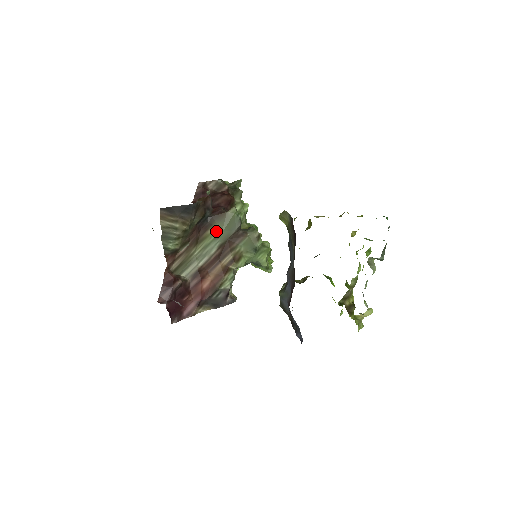
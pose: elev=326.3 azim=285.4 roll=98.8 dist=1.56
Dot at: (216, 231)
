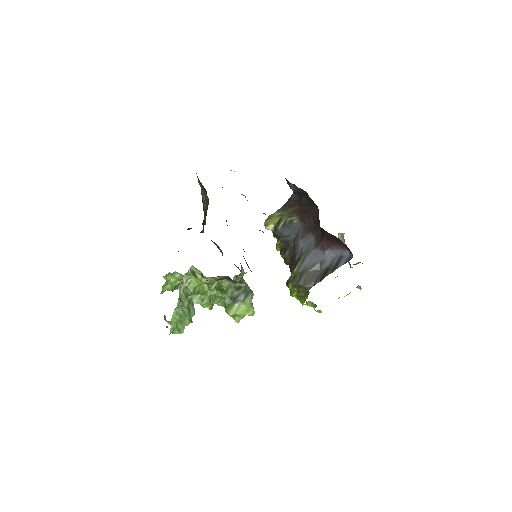
Dot at: occluded
